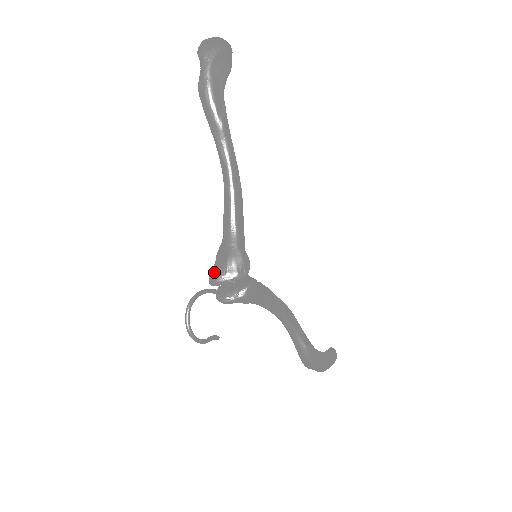
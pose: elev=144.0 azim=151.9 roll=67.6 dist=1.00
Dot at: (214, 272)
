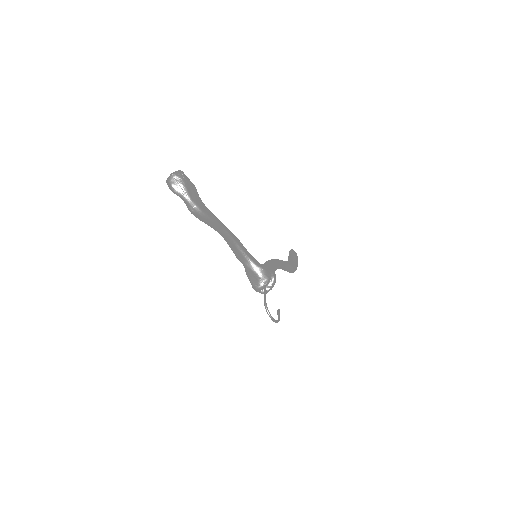
Dot at: (256, 286)
